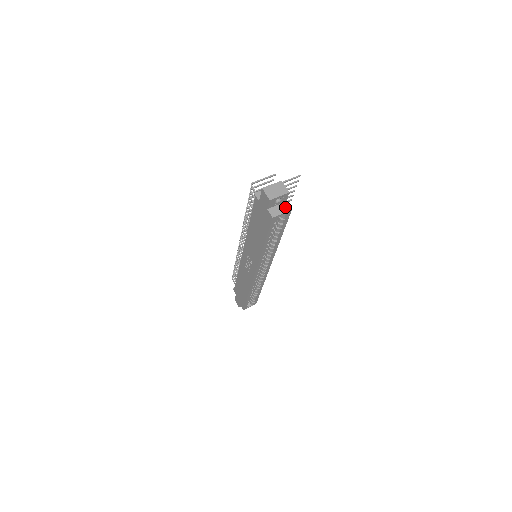
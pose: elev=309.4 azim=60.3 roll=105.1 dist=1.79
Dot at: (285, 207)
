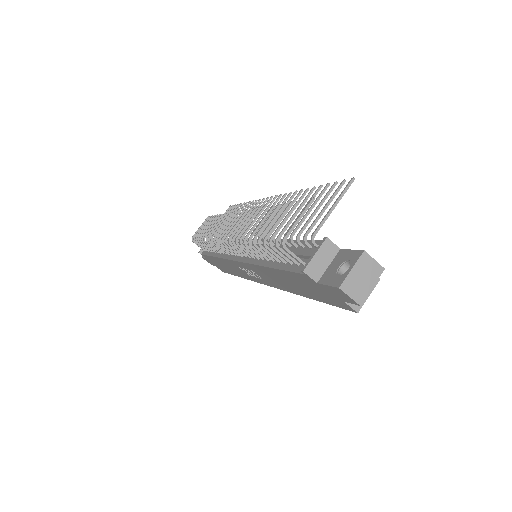
Dot at: occluded
